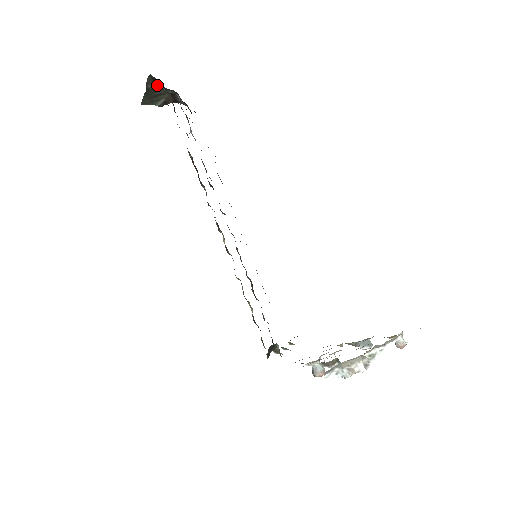
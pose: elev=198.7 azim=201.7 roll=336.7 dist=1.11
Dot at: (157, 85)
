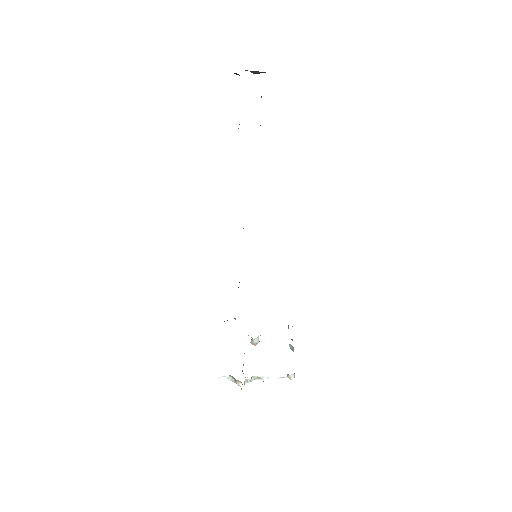
Dot at: occluded
